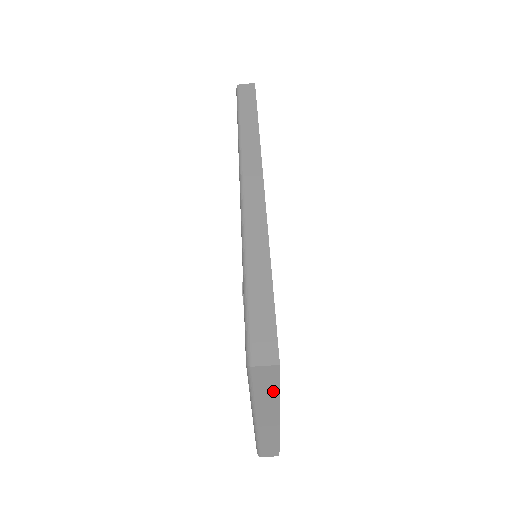
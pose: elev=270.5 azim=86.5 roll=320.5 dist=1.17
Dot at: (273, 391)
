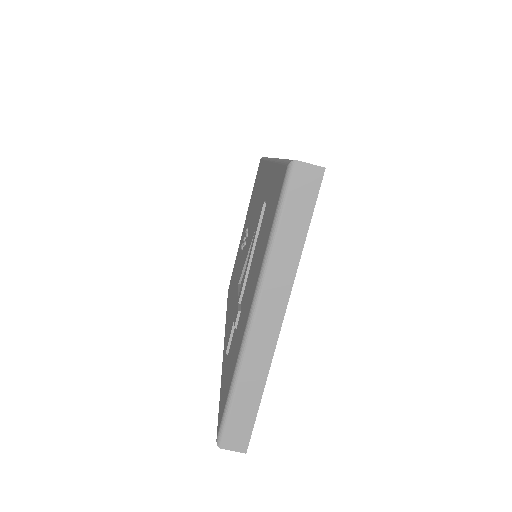
Dot at: (300, 232)
